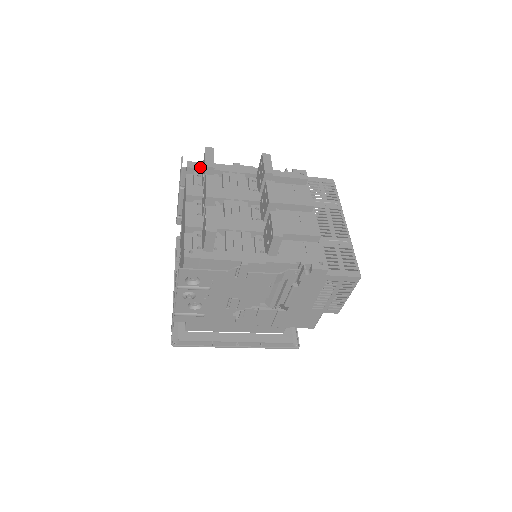
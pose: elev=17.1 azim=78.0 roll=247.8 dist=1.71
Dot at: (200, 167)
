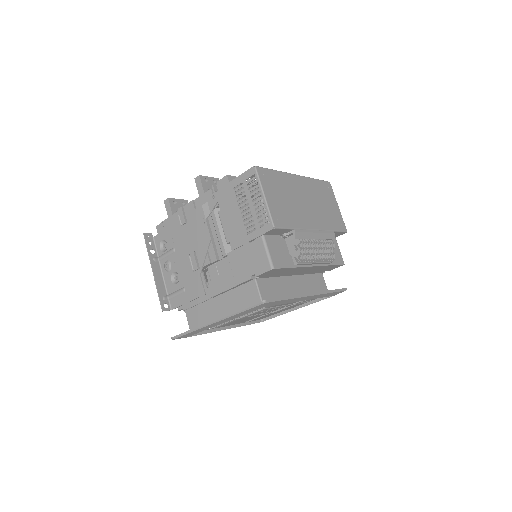
Dot at: occluded
